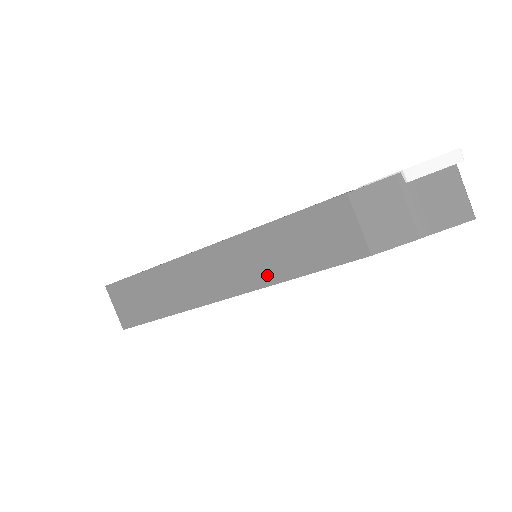
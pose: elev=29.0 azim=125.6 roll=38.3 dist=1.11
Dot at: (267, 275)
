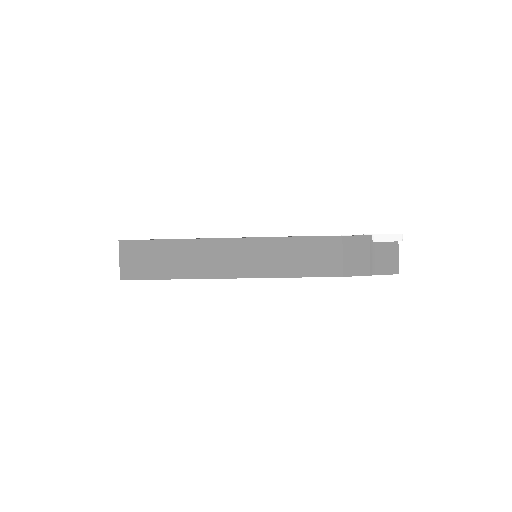
Dot at: (270, 270)
